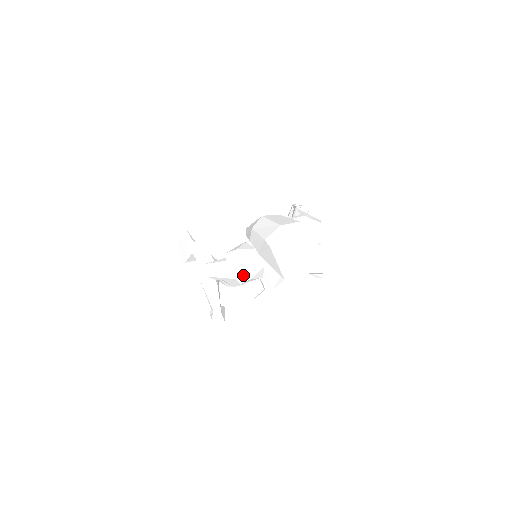
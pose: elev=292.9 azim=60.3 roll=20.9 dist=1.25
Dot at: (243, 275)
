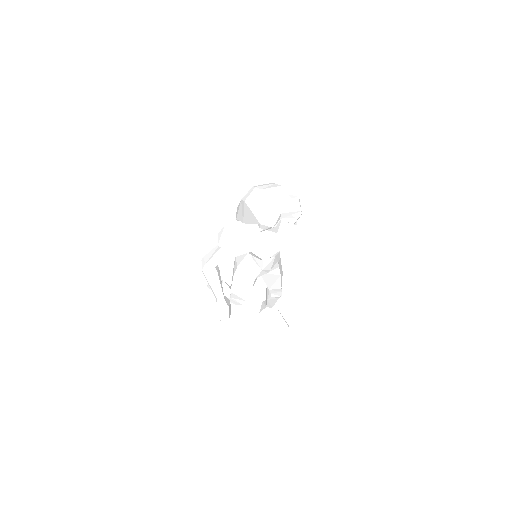
Dot at: (232, 245)
